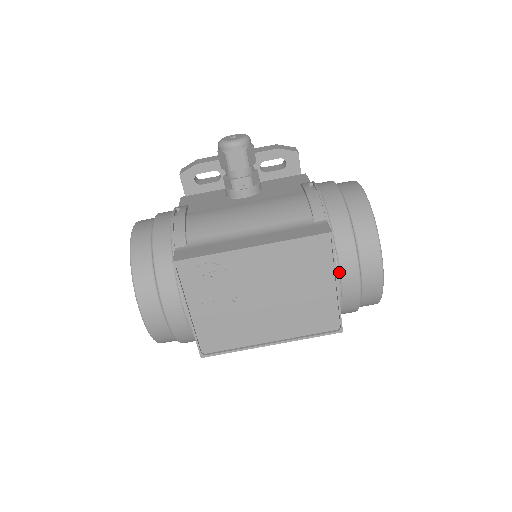
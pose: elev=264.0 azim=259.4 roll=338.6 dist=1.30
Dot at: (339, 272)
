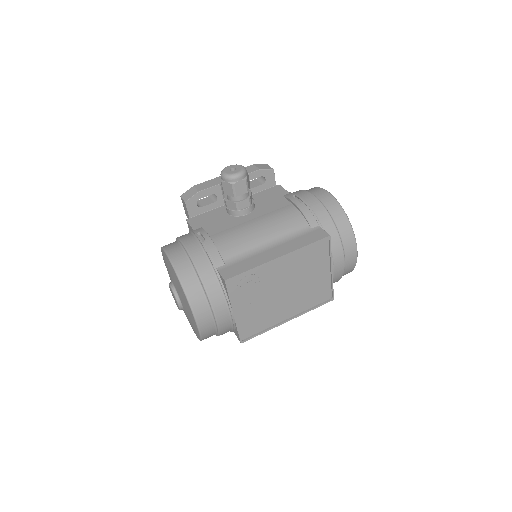
Dot at: (332, 260)
